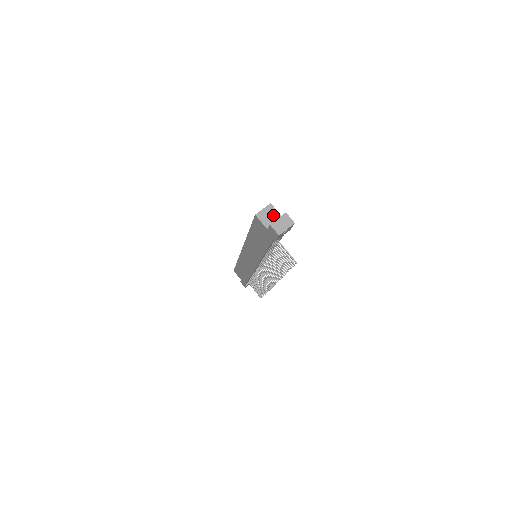
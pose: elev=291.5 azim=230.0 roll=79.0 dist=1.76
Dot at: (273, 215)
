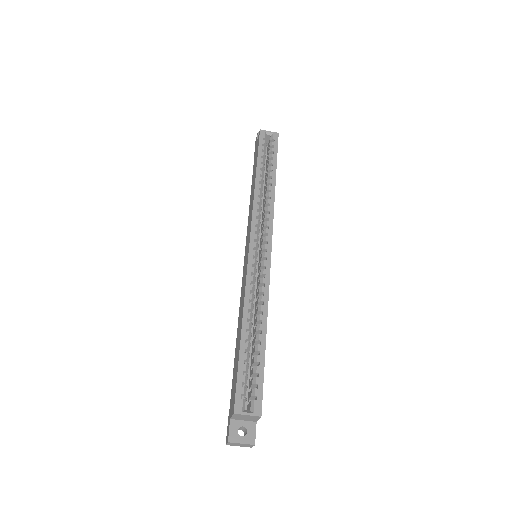
Dot at: (250, 419)
